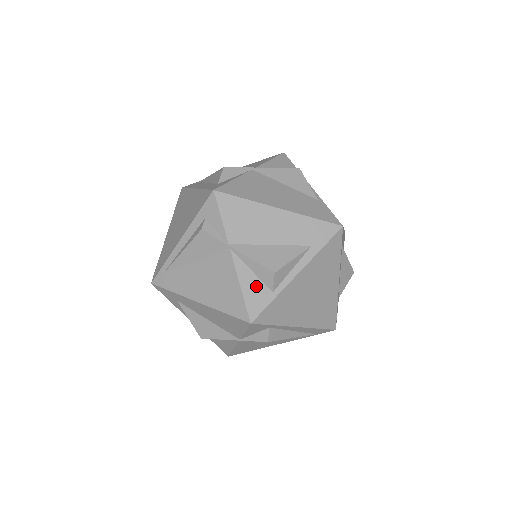
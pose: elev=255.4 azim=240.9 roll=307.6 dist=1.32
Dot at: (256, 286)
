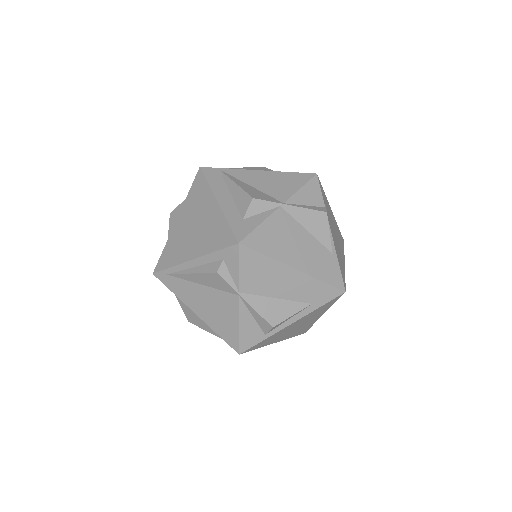
Dot at: (253, 328)
